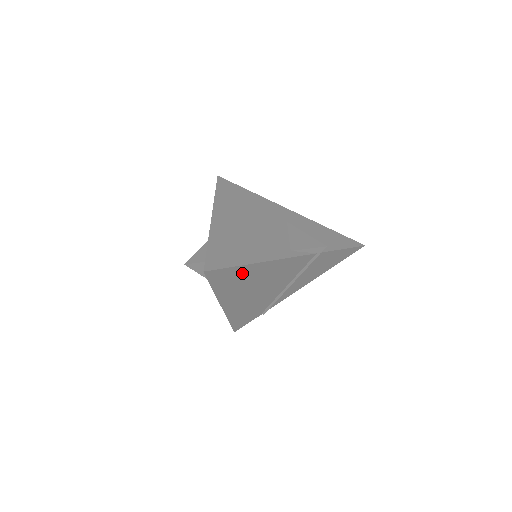
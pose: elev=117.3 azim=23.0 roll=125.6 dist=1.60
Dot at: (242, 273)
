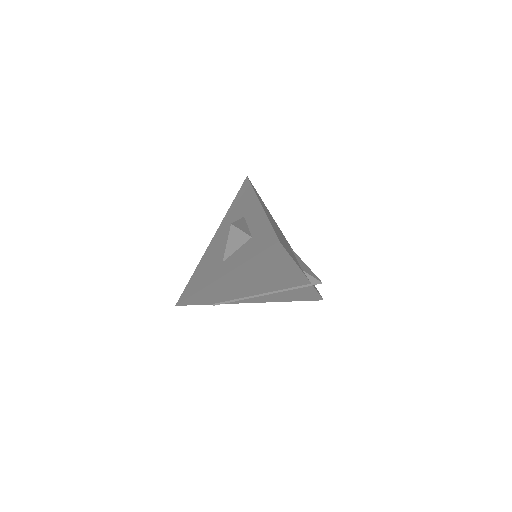
Dot at: (278, 262)
